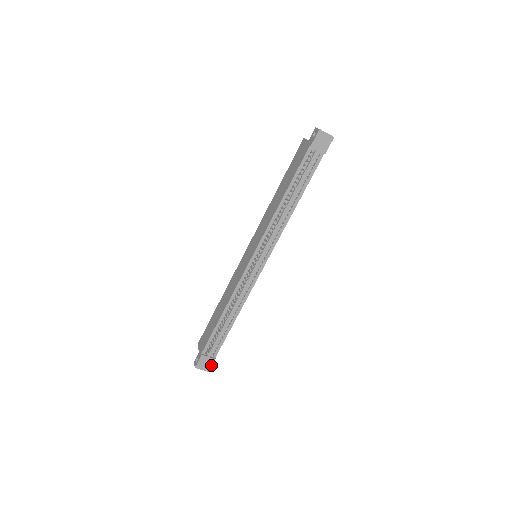
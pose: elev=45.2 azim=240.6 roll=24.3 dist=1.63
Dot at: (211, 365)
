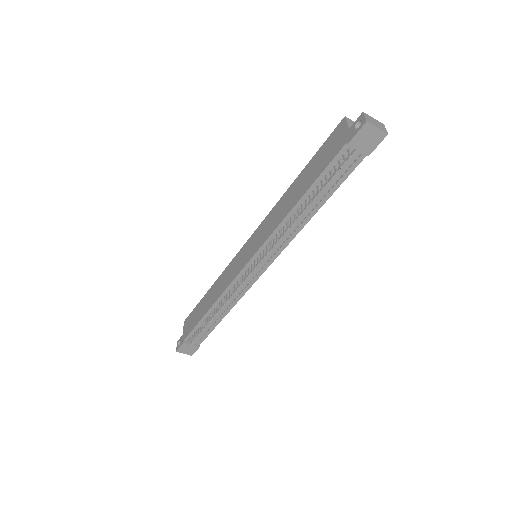
Dot at: (194, 351)
